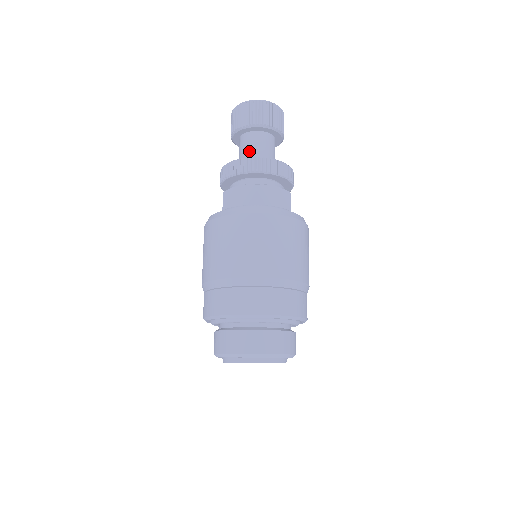
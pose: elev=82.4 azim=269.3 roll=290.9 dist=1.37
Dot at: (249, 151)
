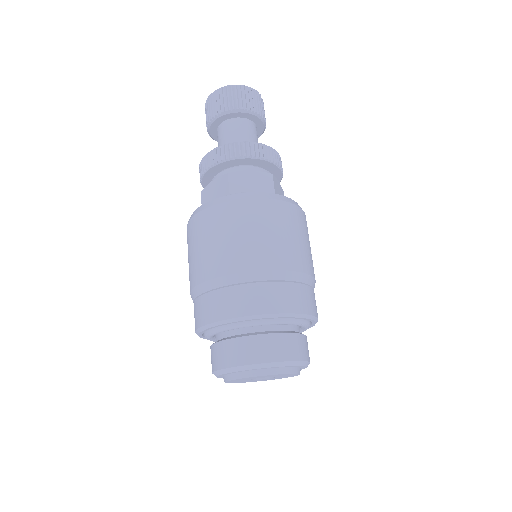
Dot at: (224, 142)
